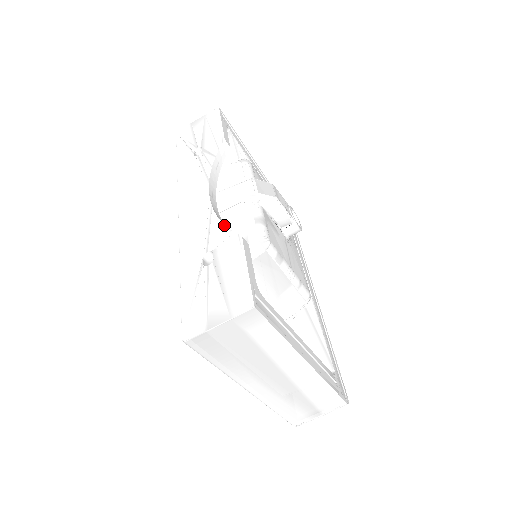
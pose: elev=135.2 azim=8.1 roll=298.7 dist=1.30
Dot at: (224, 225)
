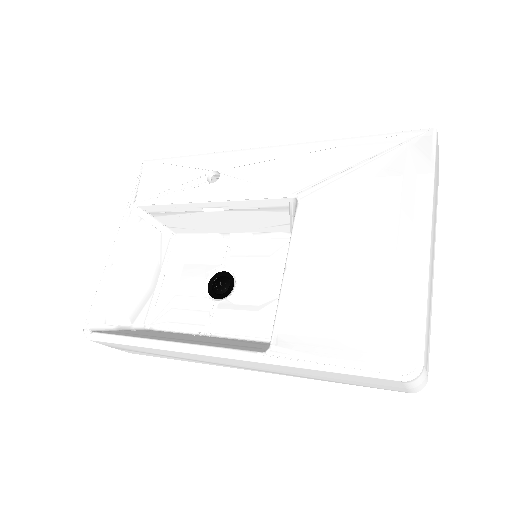
Dot at: occluded
